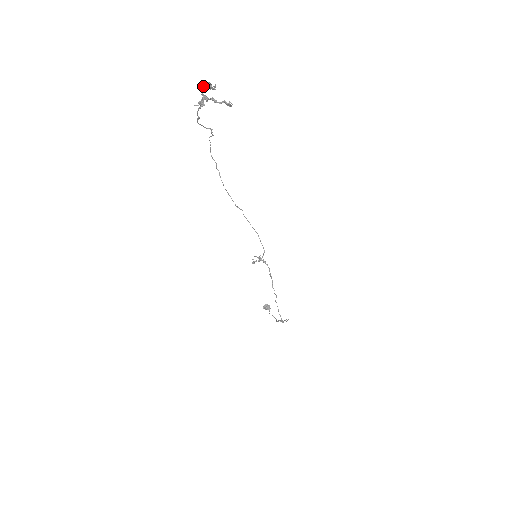
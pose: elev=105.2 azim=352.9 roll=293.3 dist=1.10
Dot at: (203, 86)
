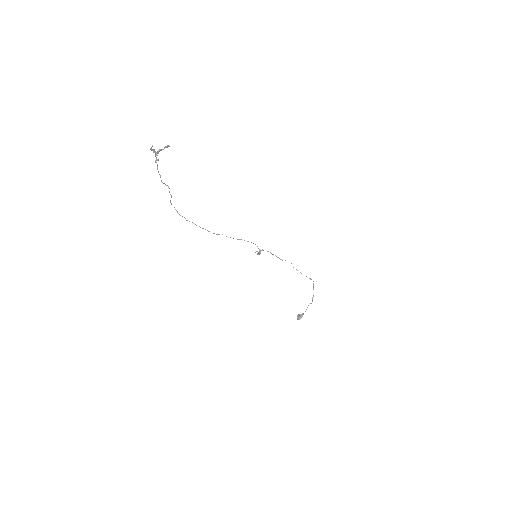
Dot at: (151, 148)
